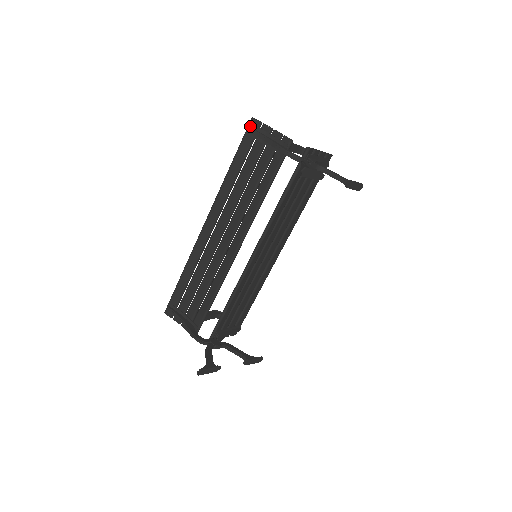
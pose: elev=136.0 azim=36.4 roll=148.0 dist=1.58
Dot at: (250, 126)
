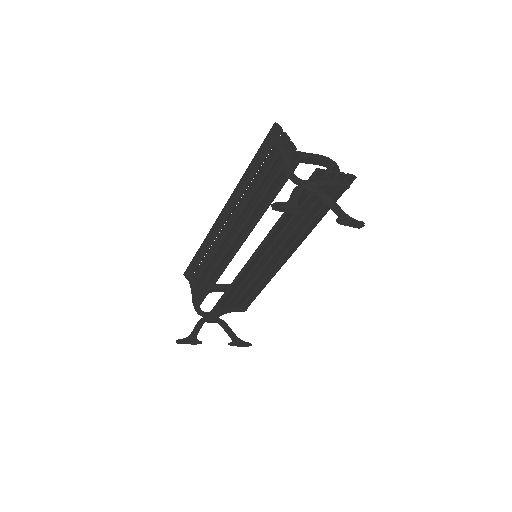
Dot at: (271, 131)
